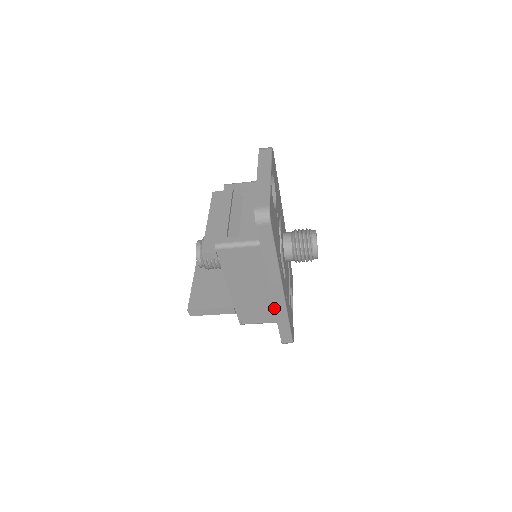
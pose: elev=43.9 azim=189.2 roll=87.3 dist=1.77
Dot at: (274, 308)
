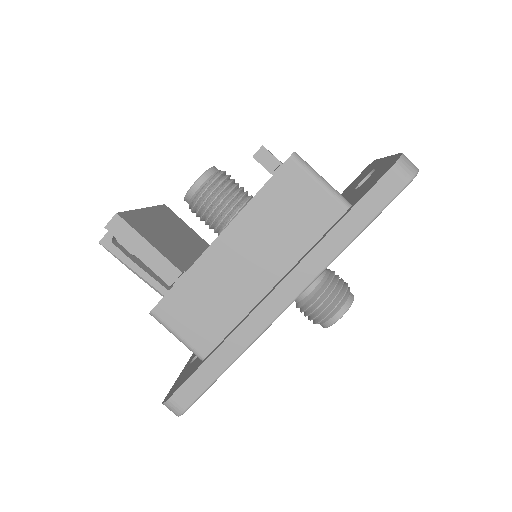
Dot at: (242, 323)
